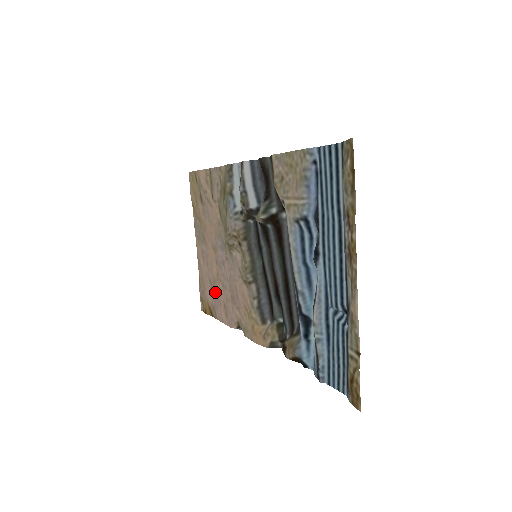
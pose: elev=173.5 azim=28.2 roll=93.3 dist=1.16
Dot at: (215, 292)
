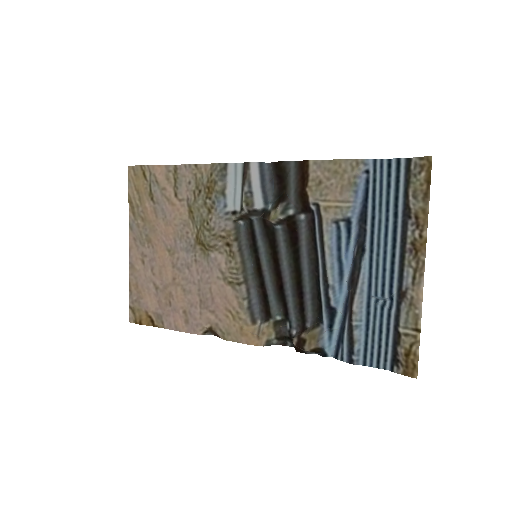
Dot at: (166, 298)
